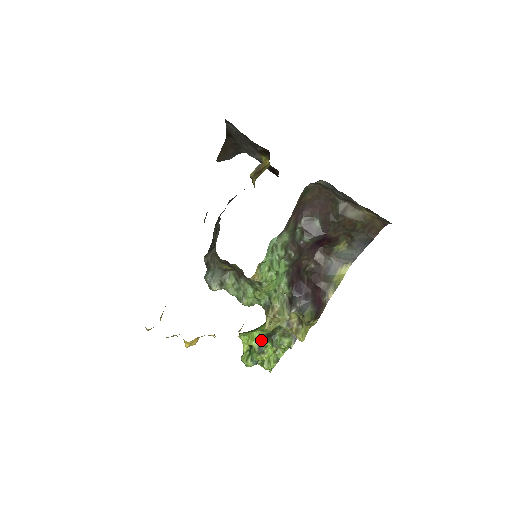
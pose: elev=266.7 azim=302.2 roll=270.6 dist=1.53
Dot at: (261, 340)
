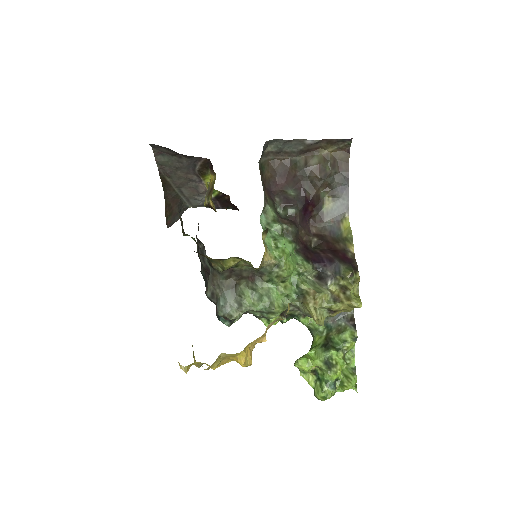
Dot at: (321, 354)
